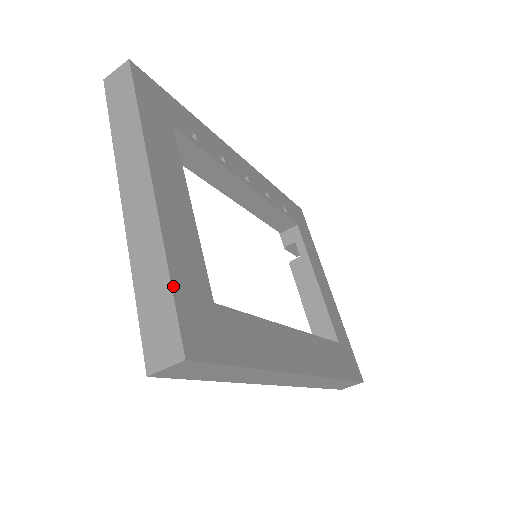
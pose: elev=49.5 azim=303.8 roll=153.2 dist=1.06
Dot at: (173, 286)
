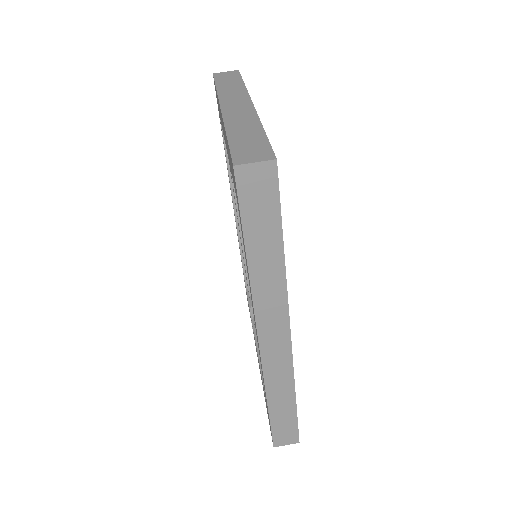
Dot at: (266, 136)
